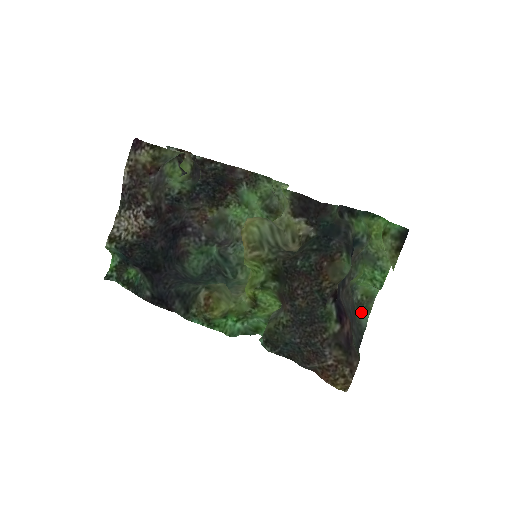
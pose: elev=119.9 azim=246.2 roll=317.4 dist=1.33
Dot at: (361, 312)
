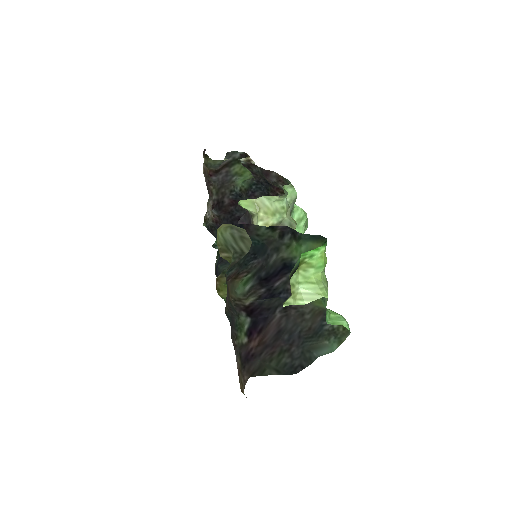
Dot at: (332, 341)
